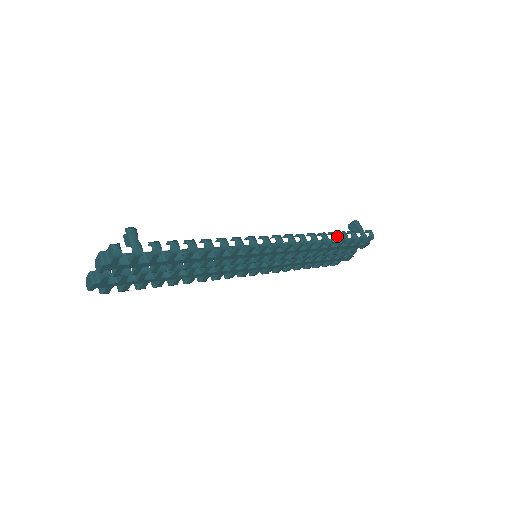
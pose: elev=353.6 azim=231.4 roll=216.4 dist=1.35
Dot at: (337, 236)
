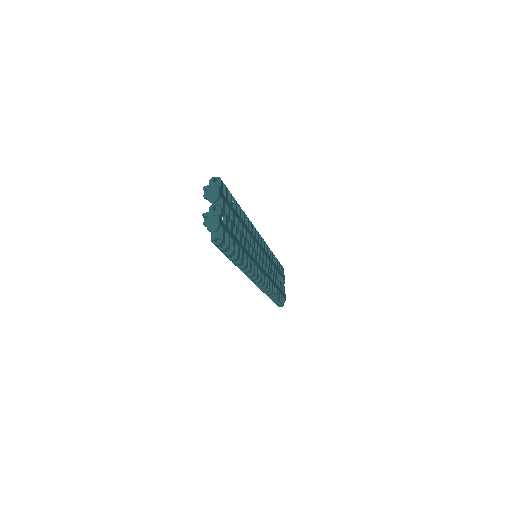
Dot at: occluded
